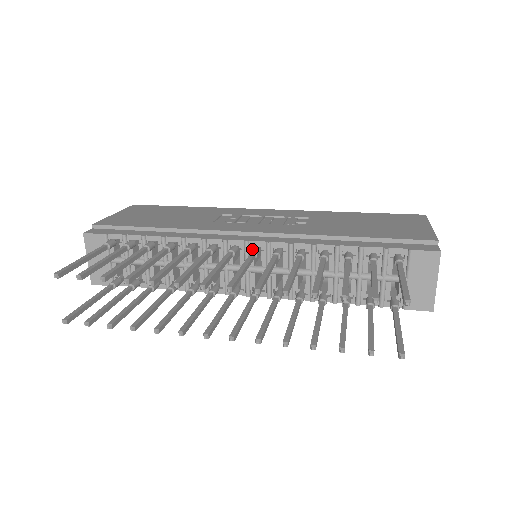
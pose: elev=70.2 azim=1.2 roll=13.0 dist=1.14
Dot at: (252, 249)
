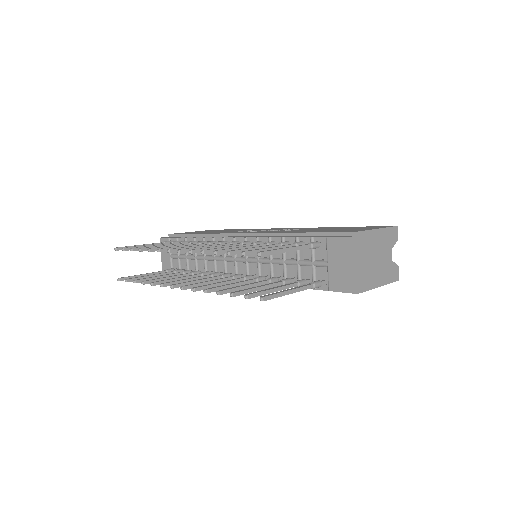
Dot at: (232, 241)
